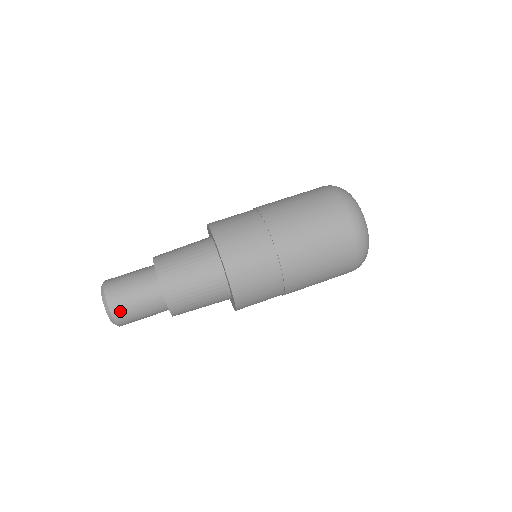
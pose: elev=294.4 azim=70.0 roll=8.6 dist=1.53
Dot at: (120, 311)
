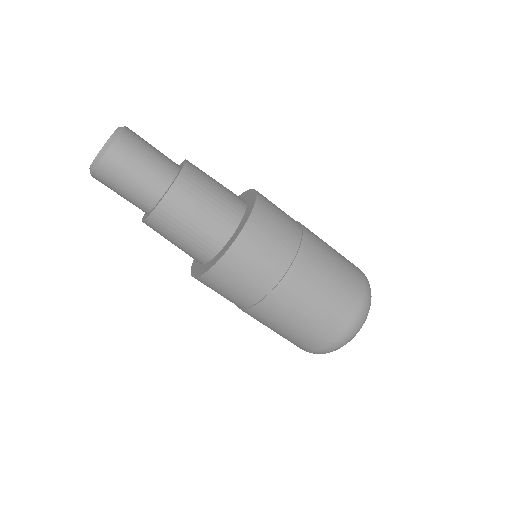
Dot at: (102, 181)
